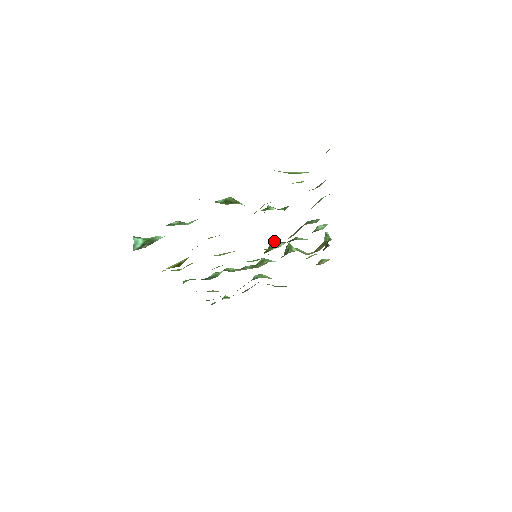
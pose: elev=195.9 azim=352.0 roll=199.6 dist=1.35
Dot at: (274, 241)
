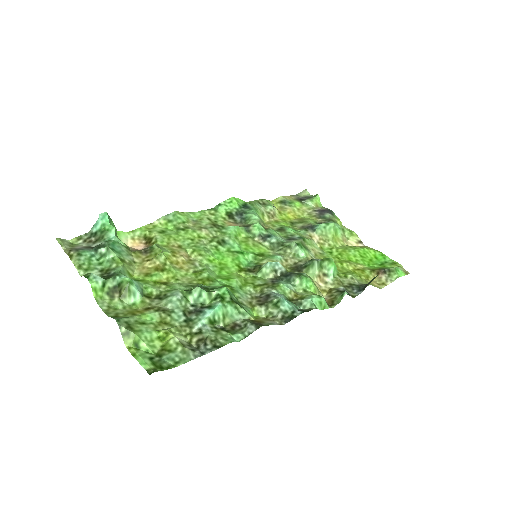
Dot at: (269, 266)
